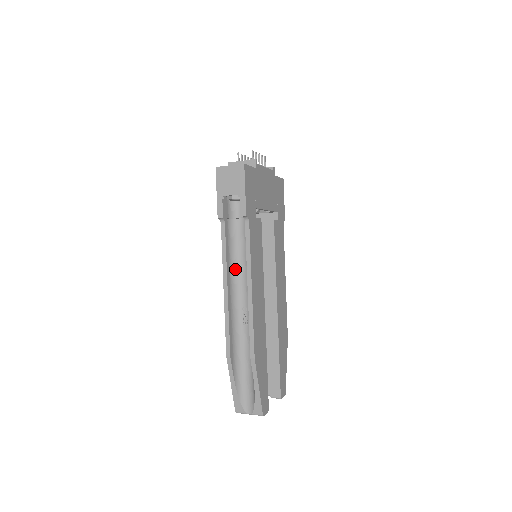
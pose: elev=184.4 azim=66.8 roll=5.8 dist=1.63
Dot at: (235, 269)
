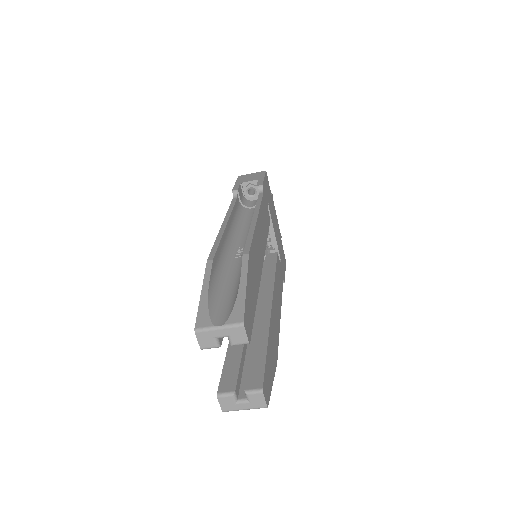
Dot at: (237, 227)
